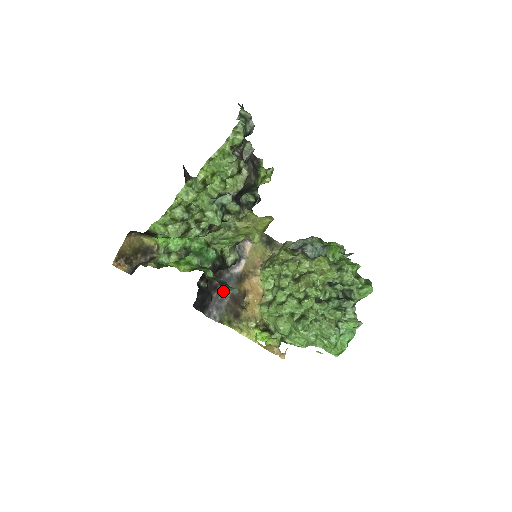
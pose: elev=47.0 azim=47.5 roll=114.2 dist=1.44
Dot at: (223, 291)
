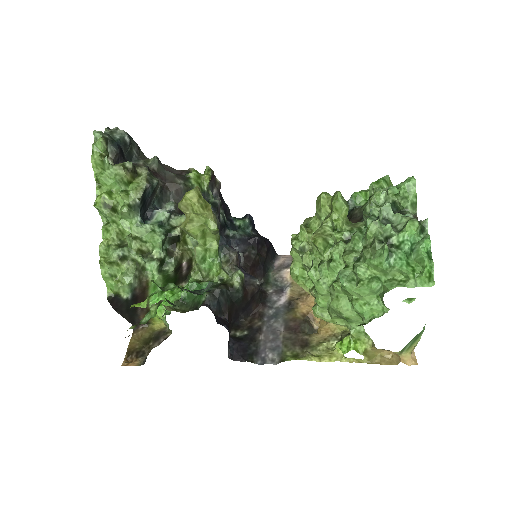
Dot at: (272, 329)
